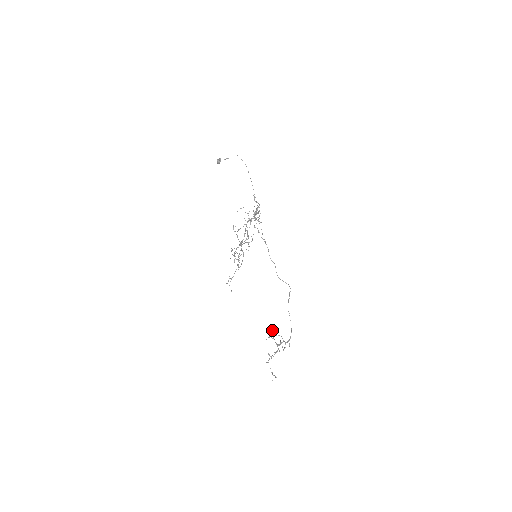
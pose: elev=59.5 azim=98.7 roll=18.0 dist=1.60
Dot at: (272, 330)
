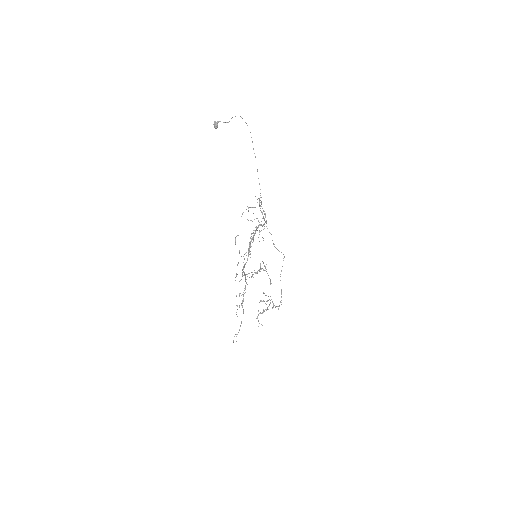
Dot at: (263, 292)
